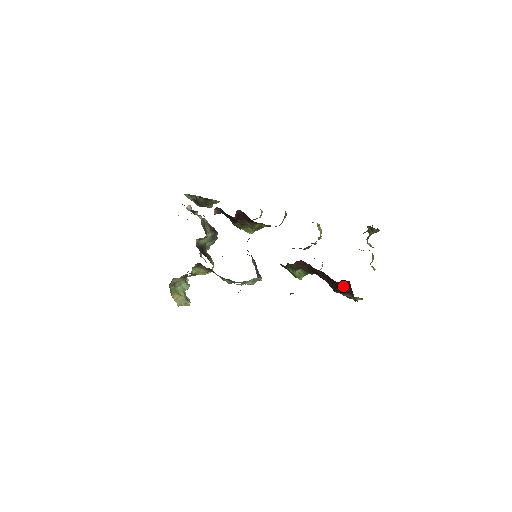
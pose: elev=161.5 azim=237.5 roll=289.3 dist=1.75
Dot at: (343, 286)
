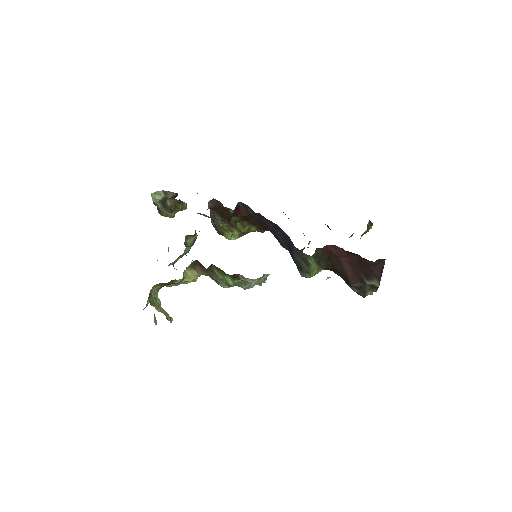
Dot at: (375, 268)
